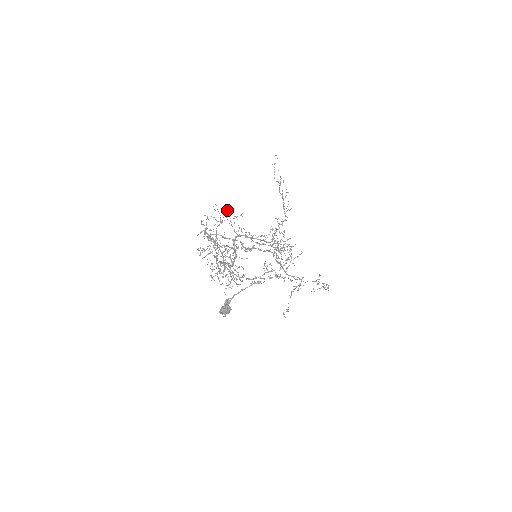
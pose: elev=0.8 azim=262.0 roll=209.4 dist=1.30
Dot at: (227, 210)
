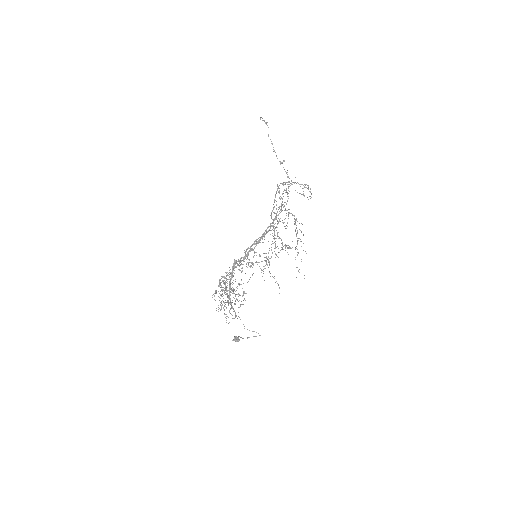
Dot at: occluded
